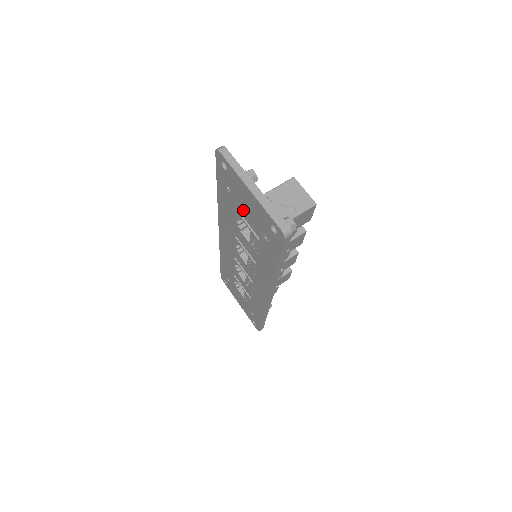
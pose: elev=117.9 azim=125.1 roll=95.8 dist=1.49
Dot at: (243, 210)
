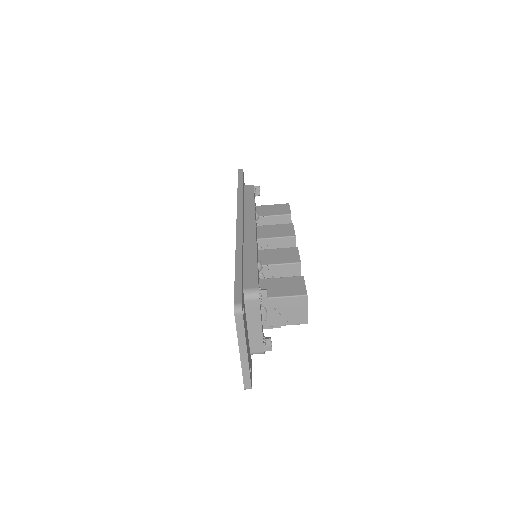
Dot at: occluded
